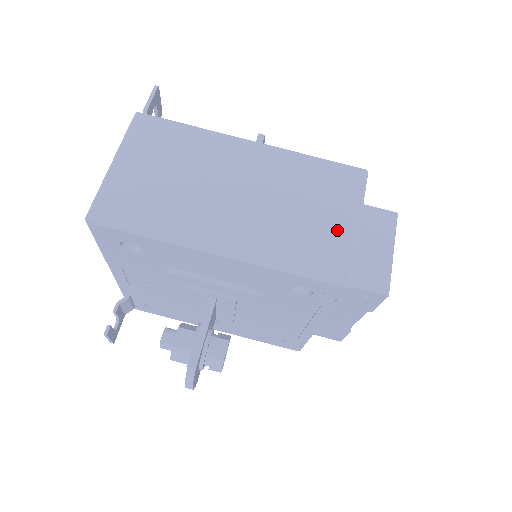
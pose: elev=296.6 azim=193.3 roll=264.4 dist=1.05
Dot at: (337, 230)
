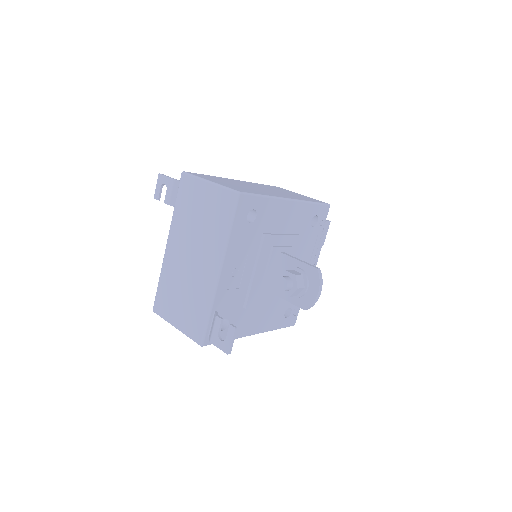
Dot at: occluded
